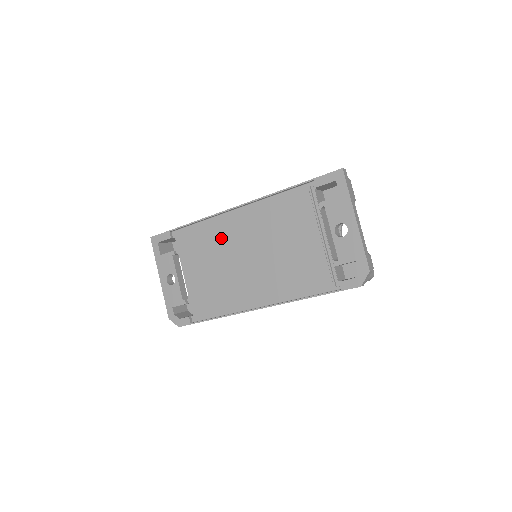
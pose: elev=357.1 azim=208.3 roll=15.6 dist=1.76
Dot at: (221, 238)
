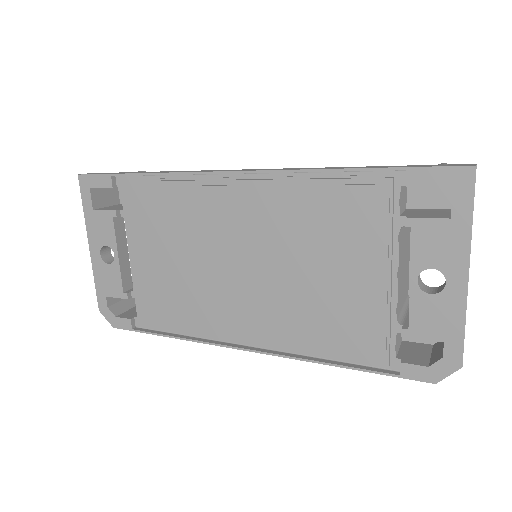
Dot at: (201, 218)
